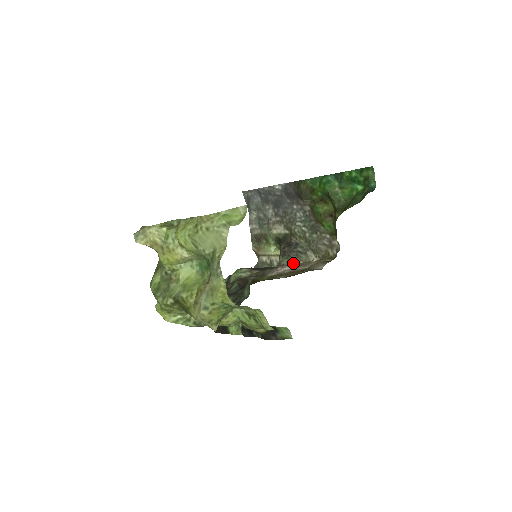
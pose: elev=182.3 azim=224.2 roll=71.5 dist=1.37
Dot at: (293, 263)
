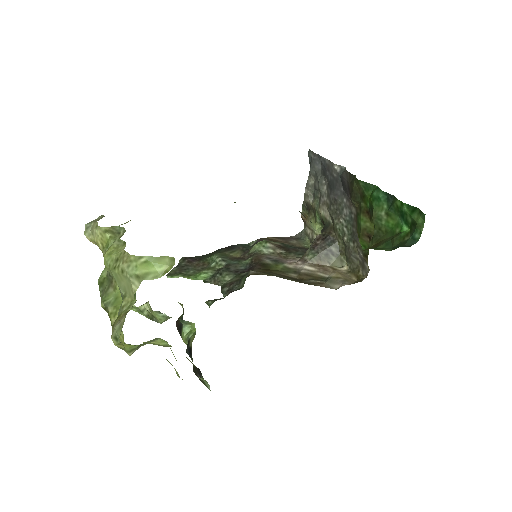
Dot at: (317, 262)
